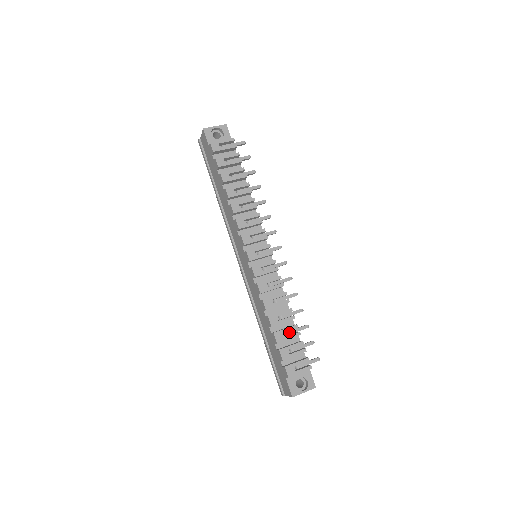
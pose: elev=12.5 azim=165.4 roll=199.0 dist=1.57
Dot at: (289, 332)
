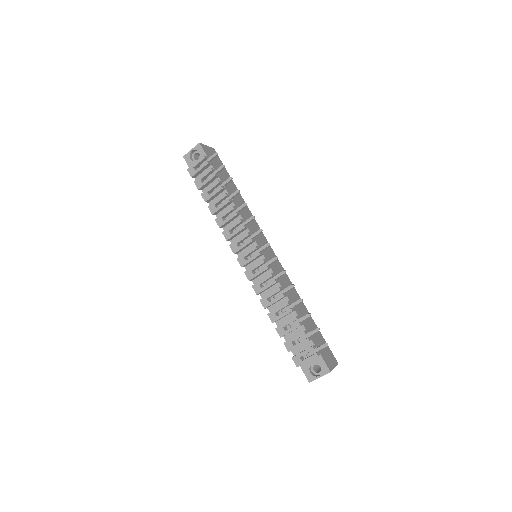
Dot at: (292, 324)
